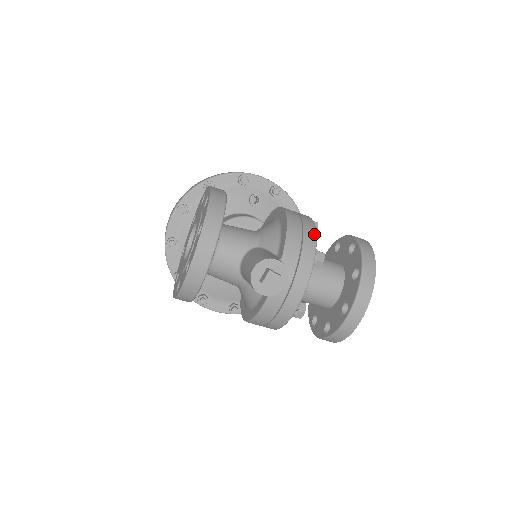
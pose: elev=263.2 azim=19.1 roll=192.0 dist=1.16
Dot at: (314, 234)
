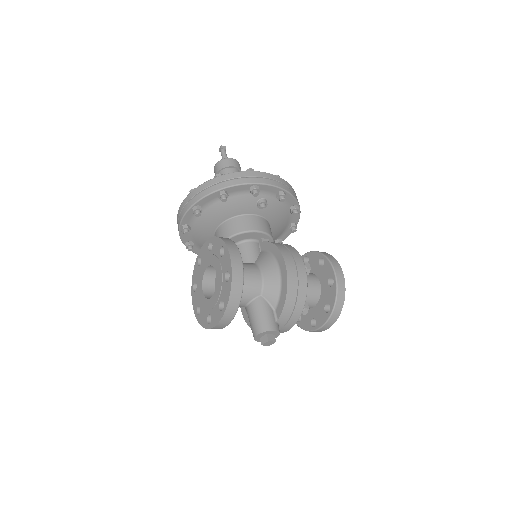
Dot at: (305, 297)
